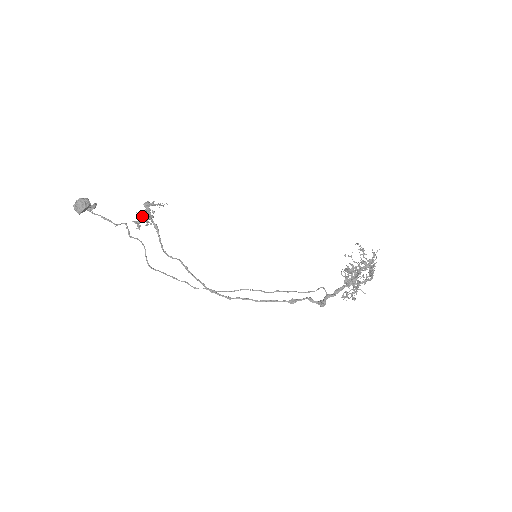
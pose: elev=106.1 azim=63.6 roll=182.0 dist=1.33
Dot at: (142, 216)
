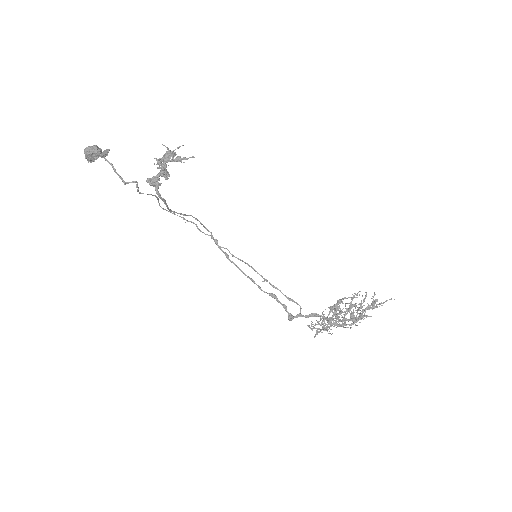
Dot at: (151, 185)
